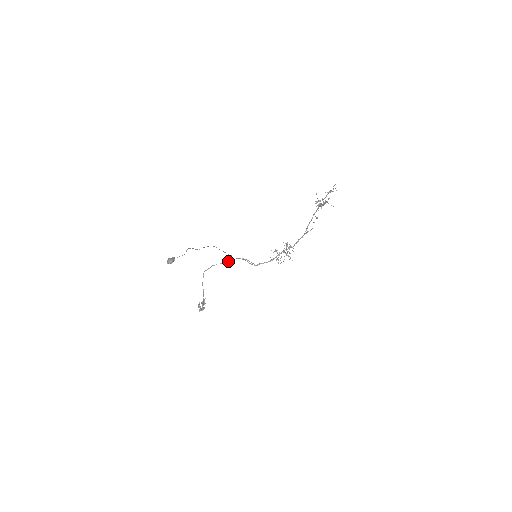
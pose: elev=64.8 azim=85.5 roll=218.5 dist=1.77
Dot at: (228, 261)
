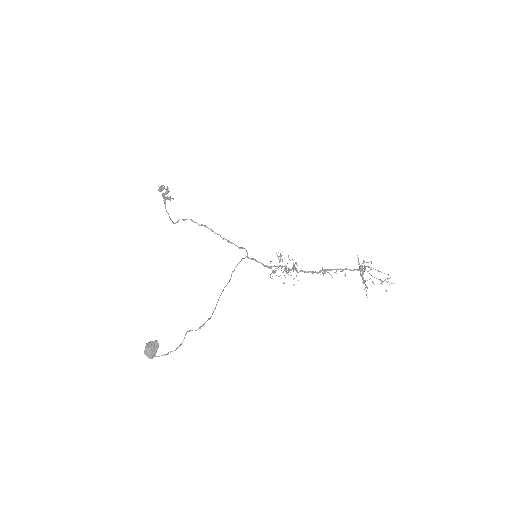
Dot at: occluded
